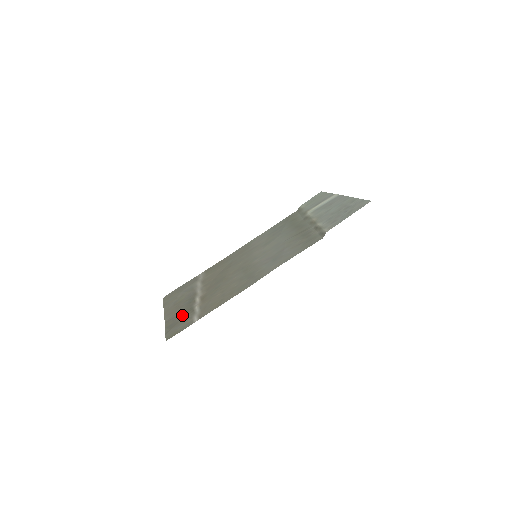
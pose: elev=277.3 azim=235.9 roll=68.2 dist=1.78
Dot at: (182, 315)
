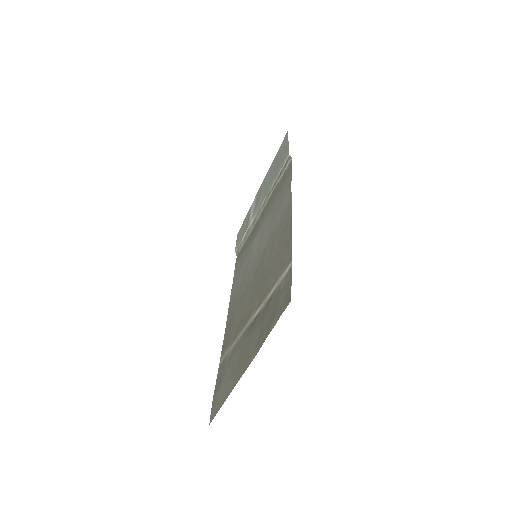
Dot at: (265, 317)
